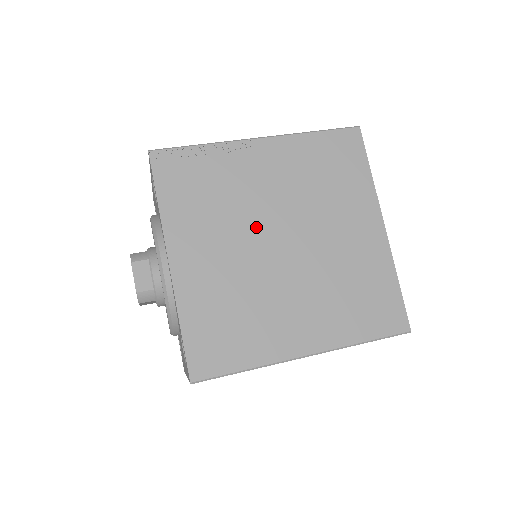
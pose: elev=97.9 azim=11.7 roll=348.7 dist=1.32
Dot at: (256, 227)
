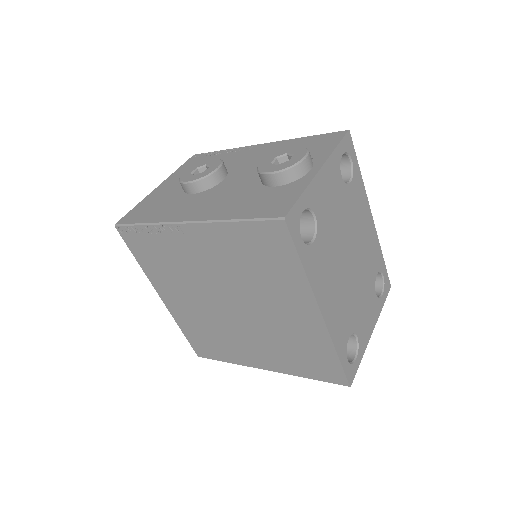
Dot at: (207, 290)
